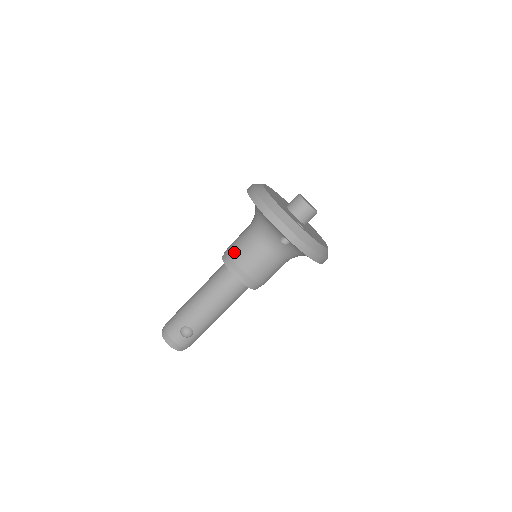
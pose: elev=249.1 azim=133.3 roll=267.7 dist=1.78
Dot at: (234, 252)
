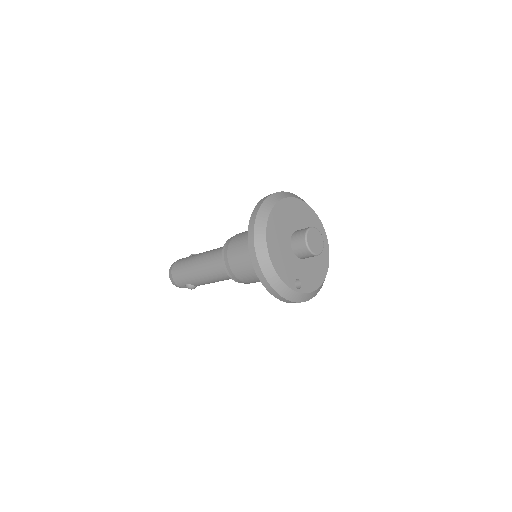
Dot at: (233, 265)
